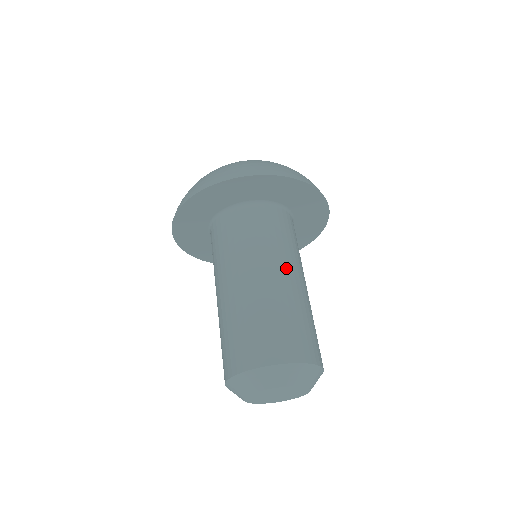
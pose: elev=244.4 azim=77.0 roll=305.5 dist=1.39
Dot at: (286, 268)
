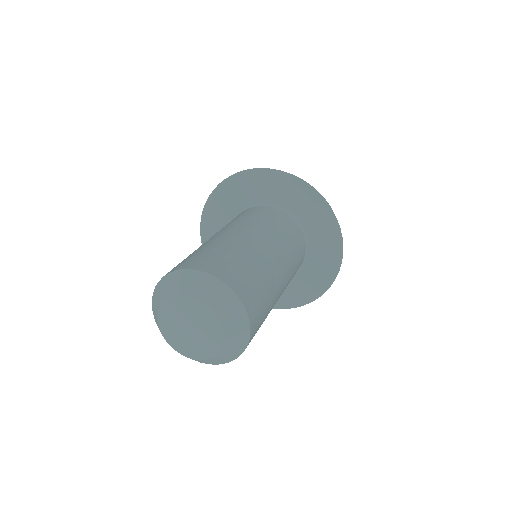
Dot at: (222, 231)
